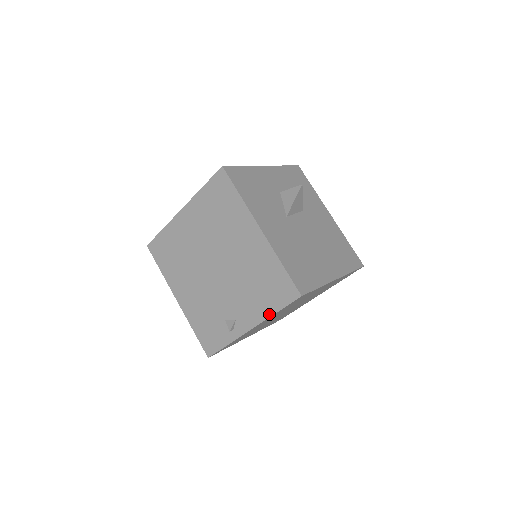
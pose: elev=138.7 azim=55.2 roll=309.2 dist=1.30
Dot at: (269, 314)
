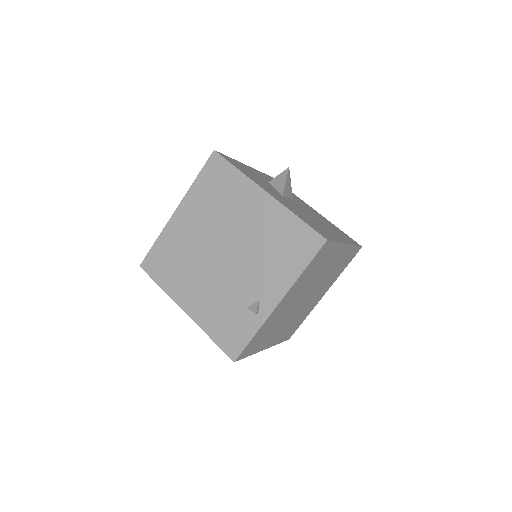
Dot at: (296, 276)
